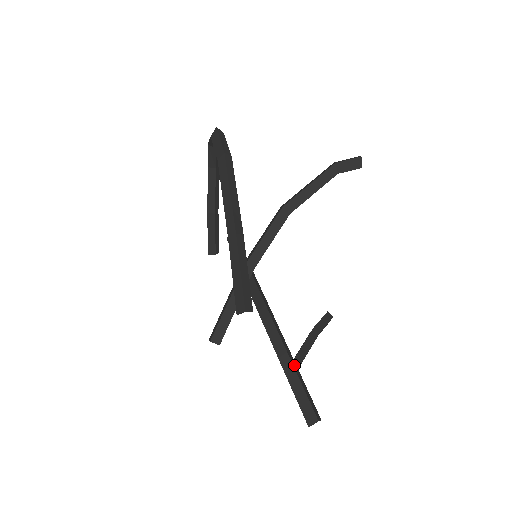
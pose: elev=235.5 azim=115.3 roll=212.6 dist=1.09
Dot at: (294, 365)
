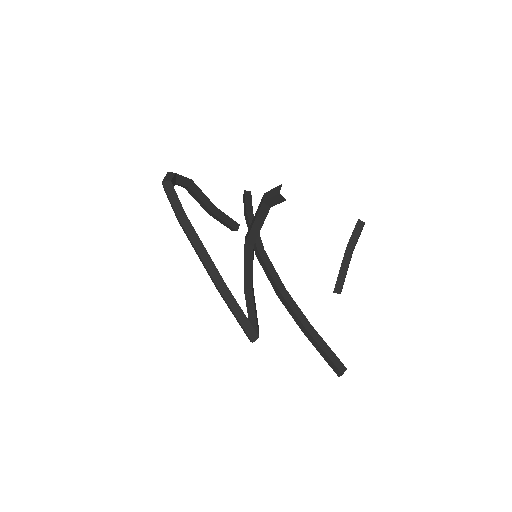
Dot at: (315, 337)
